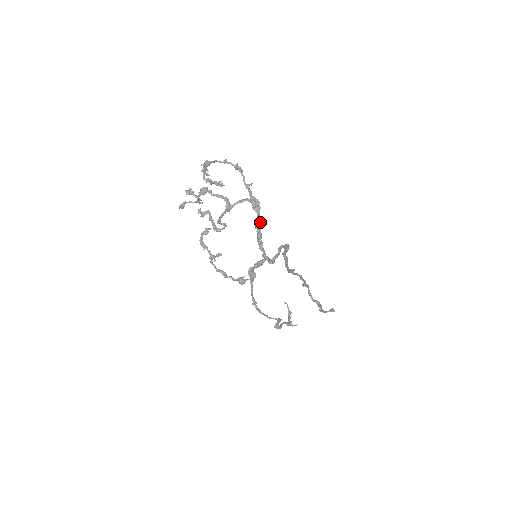
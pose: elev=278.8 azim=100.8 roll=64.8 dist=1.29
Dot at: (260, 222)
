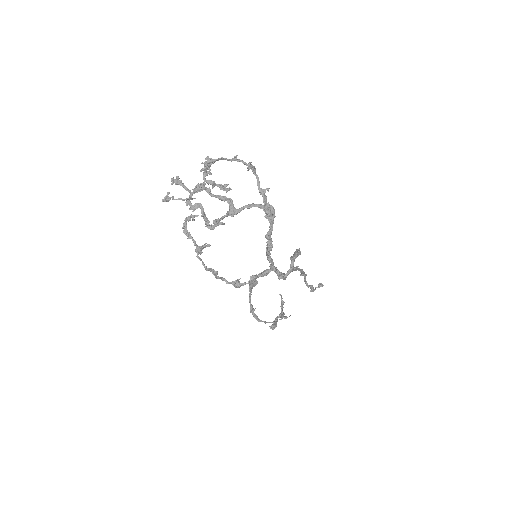
Dot at: occluded
